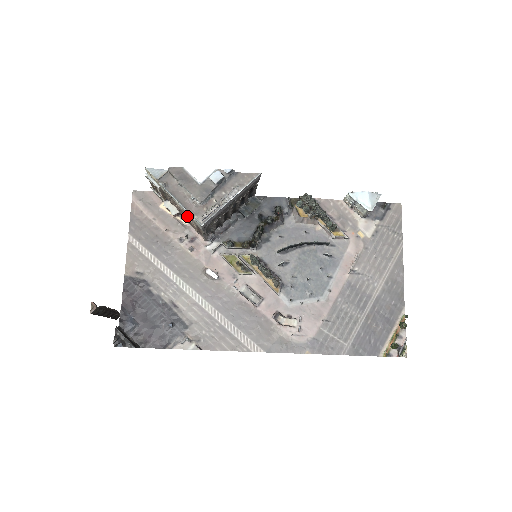
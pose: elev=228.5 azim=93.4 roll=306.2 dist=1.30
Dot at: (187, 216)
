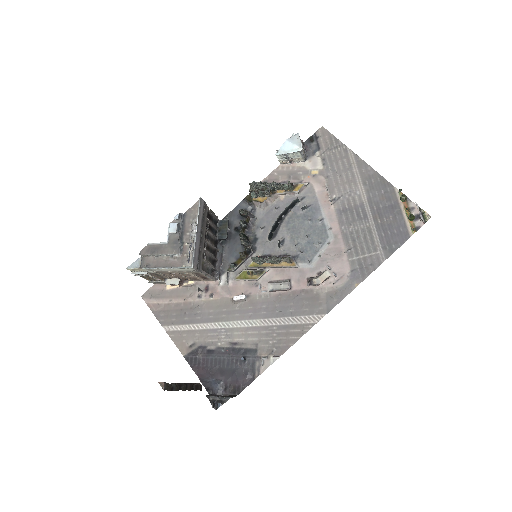
Dot at: (185, 275)
